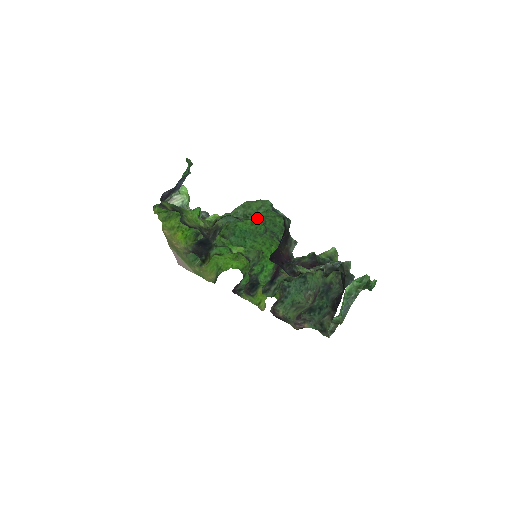
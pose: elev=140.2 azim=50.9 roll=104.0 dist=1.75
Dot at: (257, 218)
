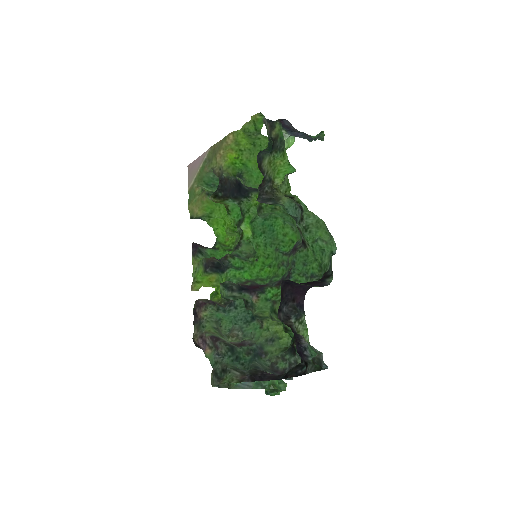
Dot at: (305, 240)
